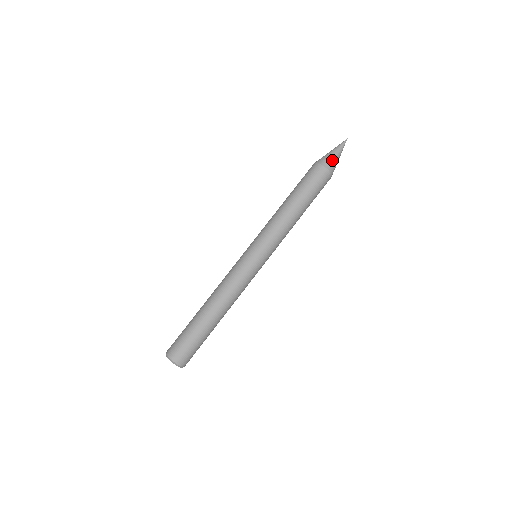
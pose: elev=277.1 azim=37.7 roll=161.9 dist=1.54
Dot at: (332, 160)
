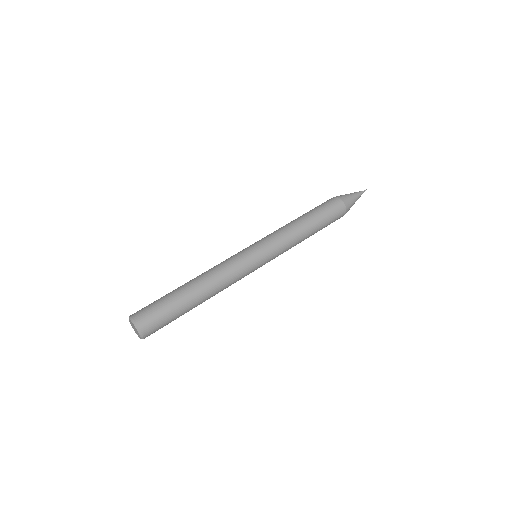
Dot at: (348, 197)
